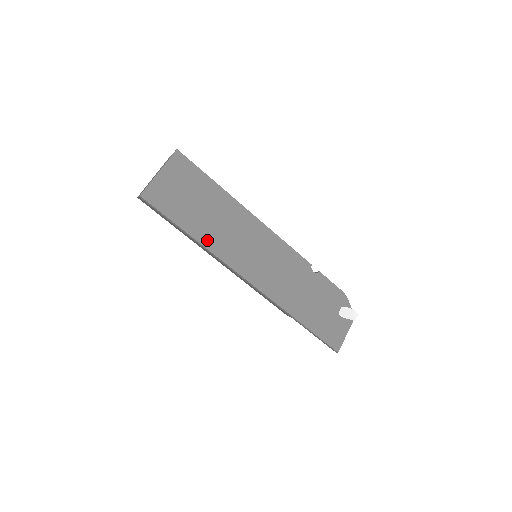
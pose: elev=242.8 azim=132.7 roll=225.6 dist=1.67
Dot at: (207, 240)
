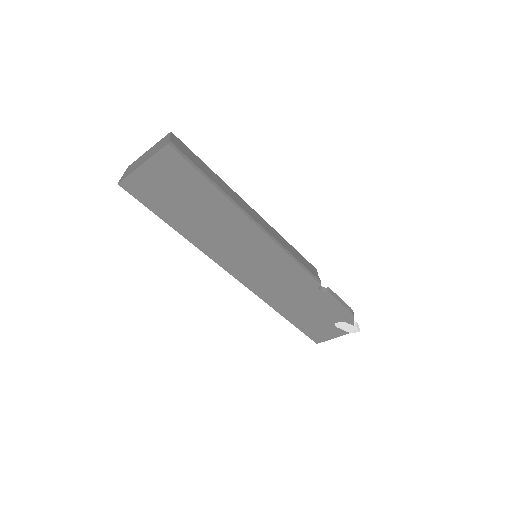
Dot at: (193, 237)
